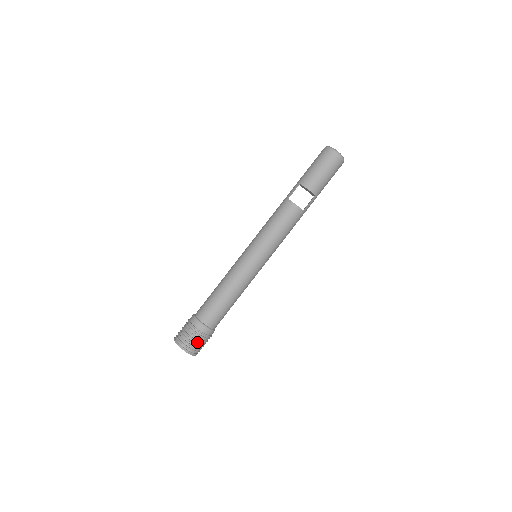
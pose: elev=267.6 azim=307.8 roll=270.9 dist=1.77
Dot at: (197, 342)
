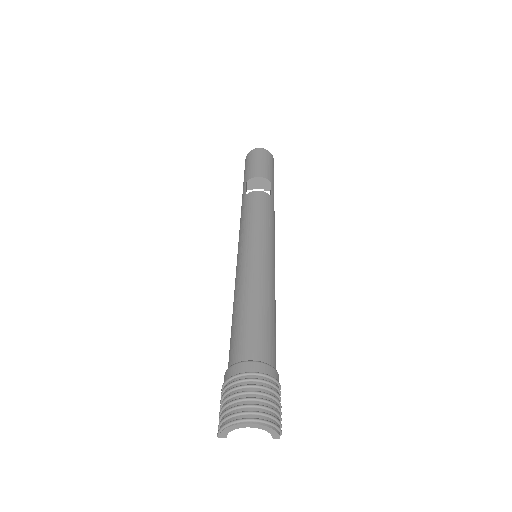
Dot at: (263, 395)
